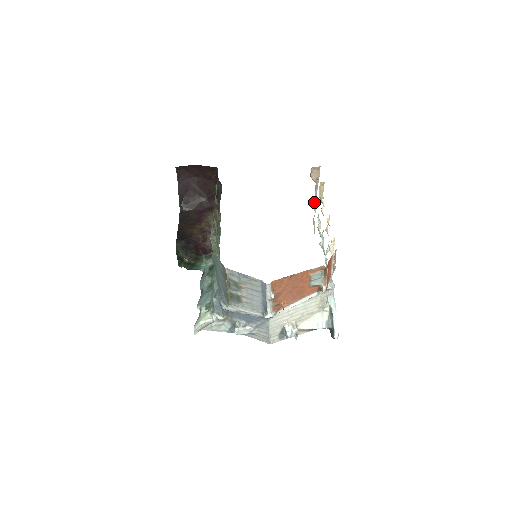
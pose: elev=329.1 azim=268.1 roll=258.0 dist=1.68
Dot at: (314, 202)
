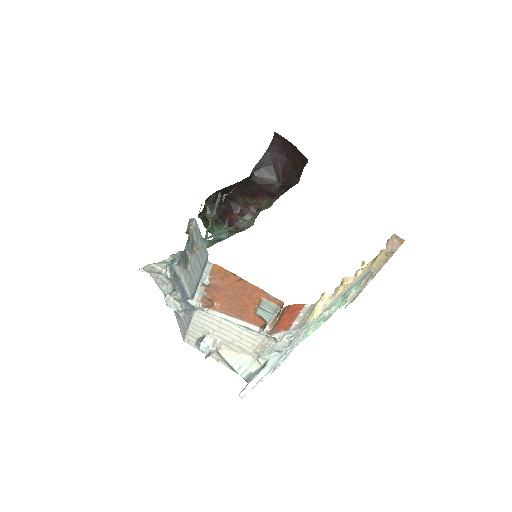
Dot at: (373, 274)
